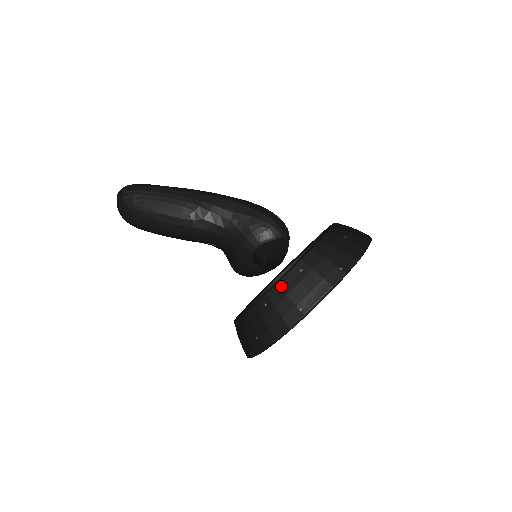
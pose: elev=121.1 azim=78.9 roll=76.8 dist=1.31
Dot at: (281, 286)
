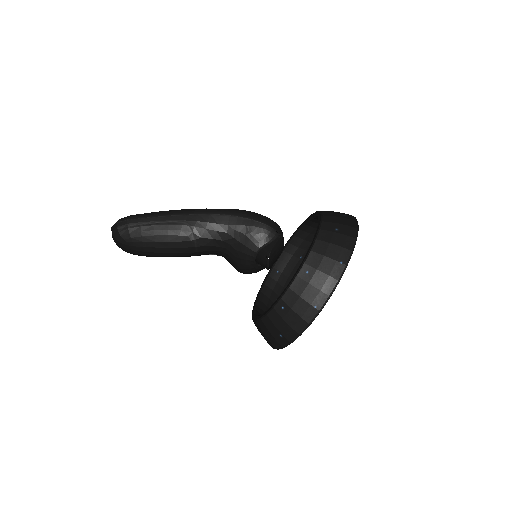
Dot at: (293, 290)
